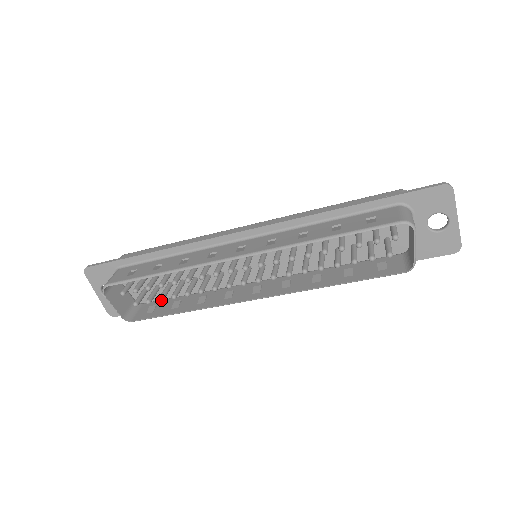
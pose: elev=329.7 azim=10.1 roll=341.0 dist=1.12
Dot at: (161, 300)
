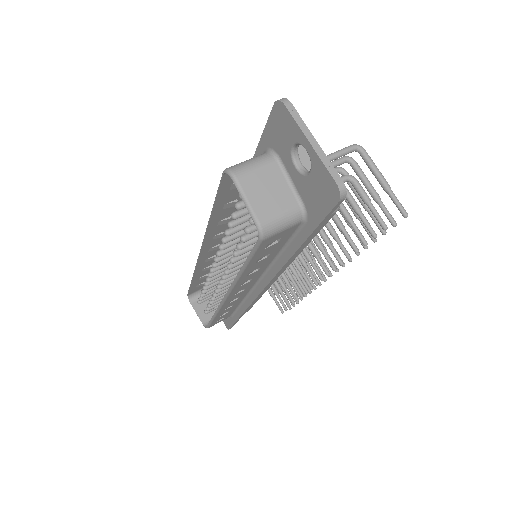
Dot at: (208, 306)
